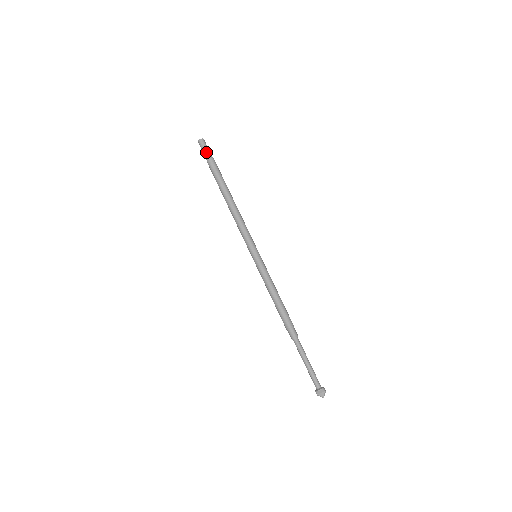
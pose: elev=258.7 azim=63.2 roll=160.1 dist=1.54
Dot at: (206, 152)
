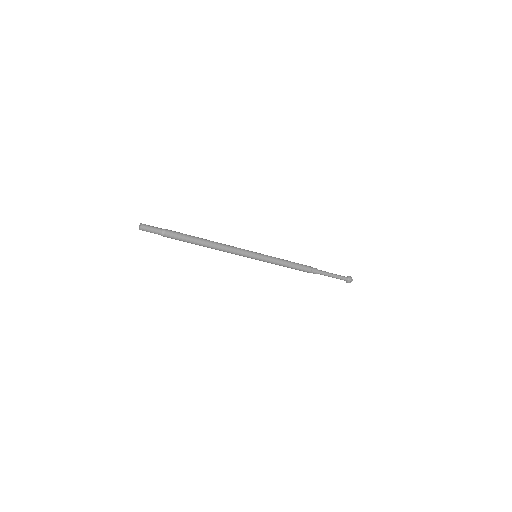
Dot at: (156, 231)
